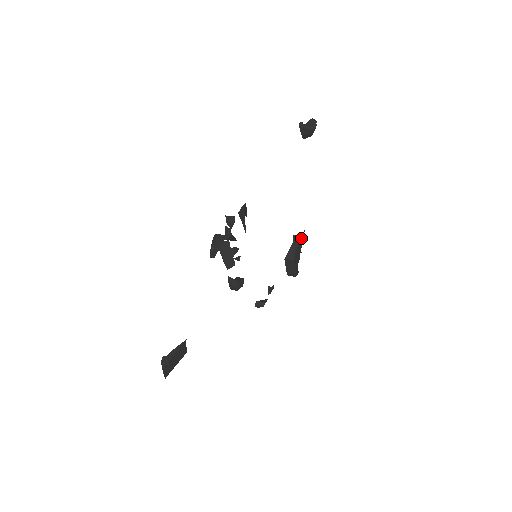
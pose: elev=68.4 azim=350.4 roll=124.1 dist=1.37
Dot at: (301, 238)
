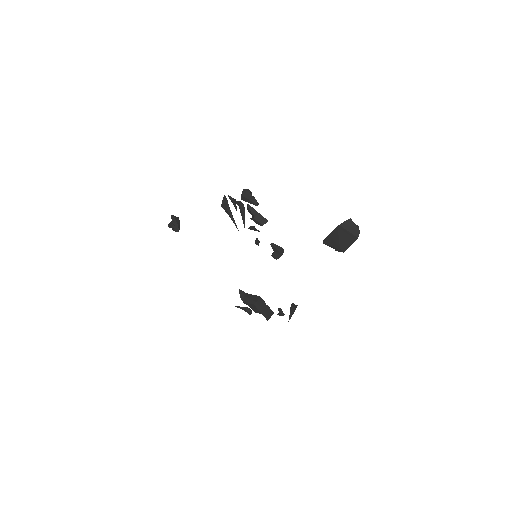
Dot at: (240, 307)
